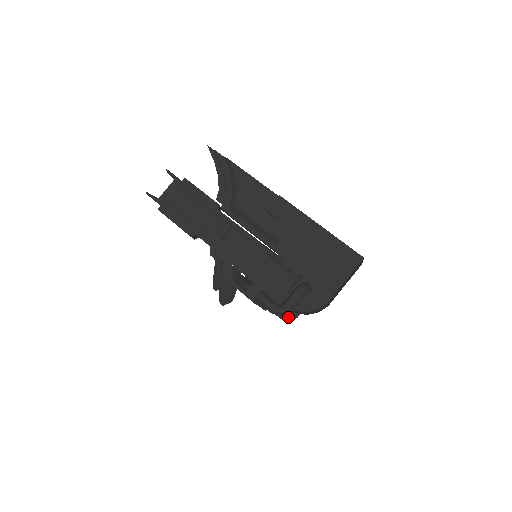
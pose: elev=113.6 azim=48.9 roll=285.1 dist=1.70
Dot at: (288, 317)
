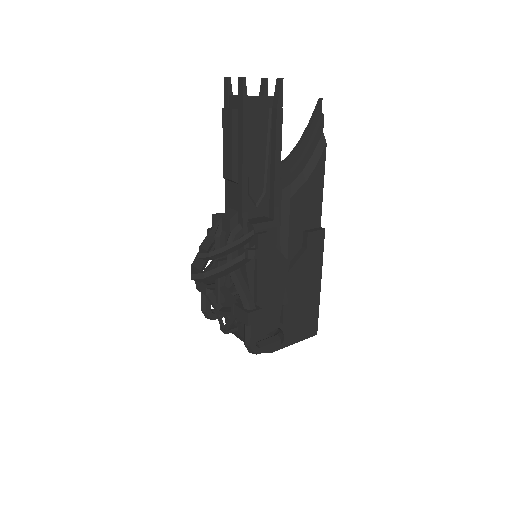
Dot at: (211, 317)
